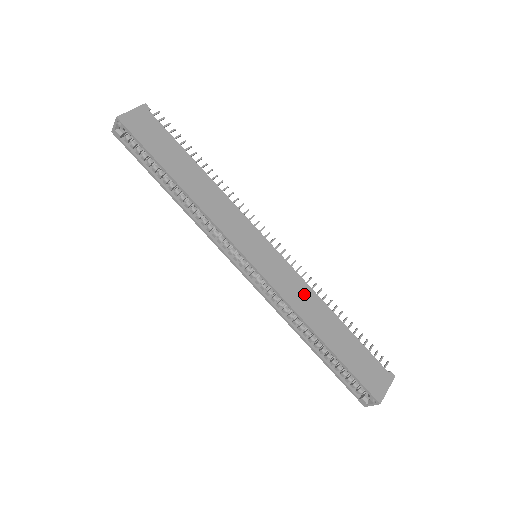
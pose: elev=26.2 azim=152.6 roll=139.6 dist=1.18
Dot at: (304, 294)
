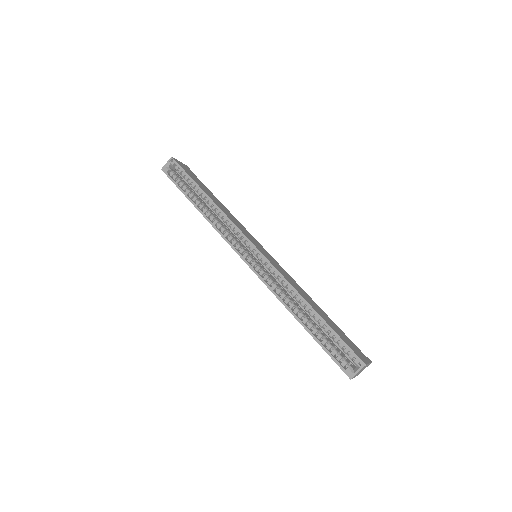
Dot at: (294, 283)
